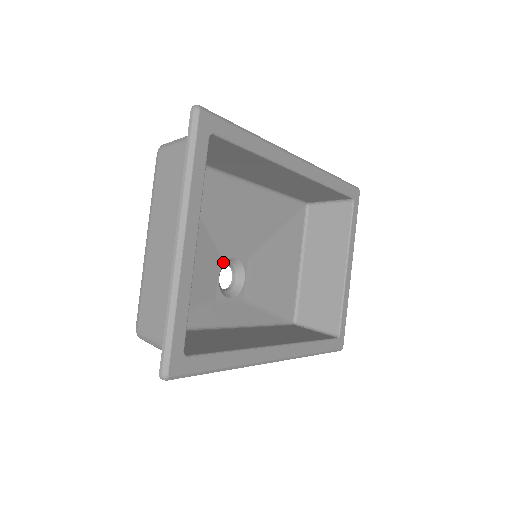
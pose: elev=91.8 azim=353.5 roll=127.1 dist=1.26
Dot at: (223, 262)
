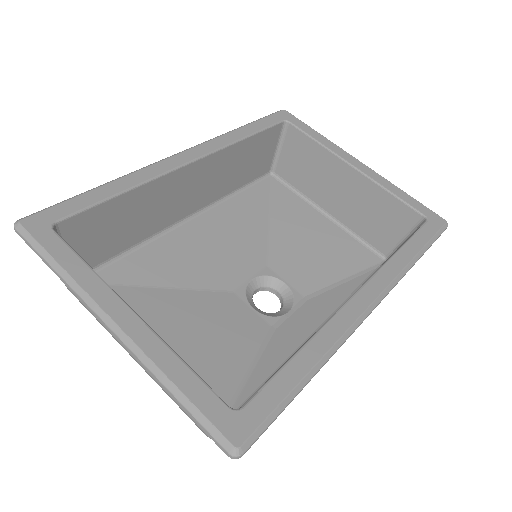
Dot at: (243, 294)
